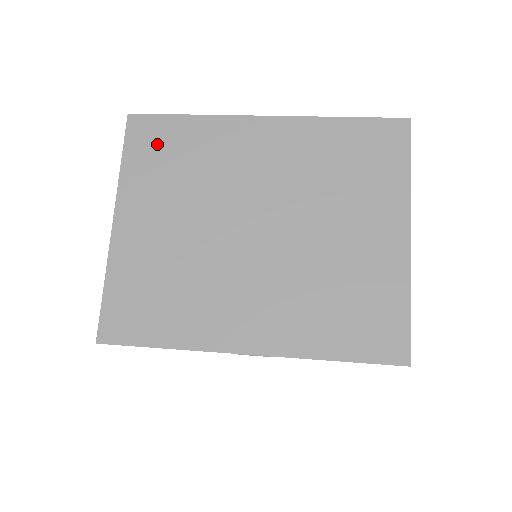
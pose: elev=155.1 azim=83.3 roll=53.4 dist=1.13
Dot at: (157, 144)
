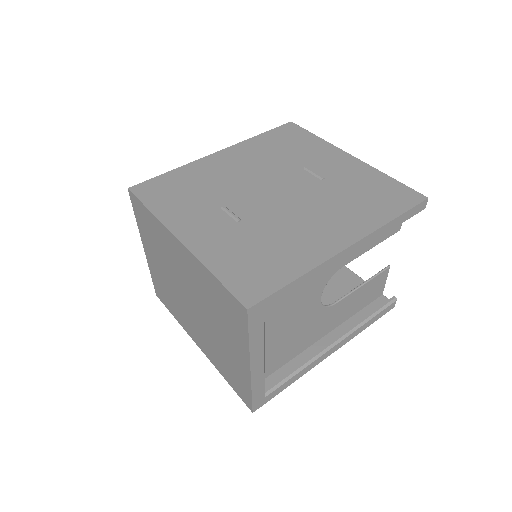
Dot at: (143, 218)
